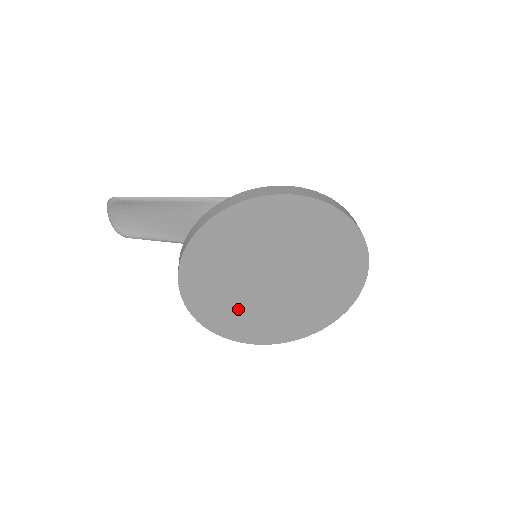
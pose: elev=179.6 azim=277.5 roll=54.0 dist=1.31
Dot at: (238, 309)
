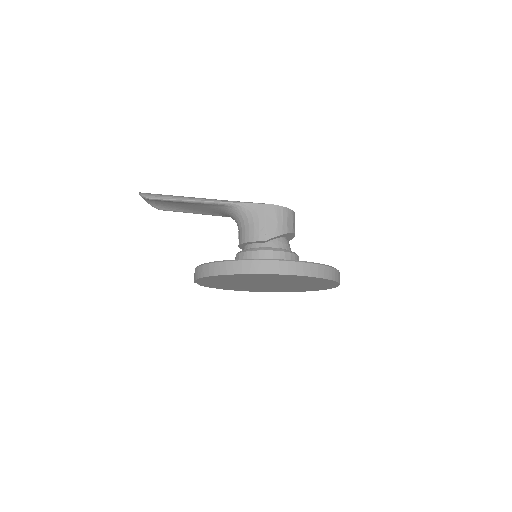
Dot at: occluded
